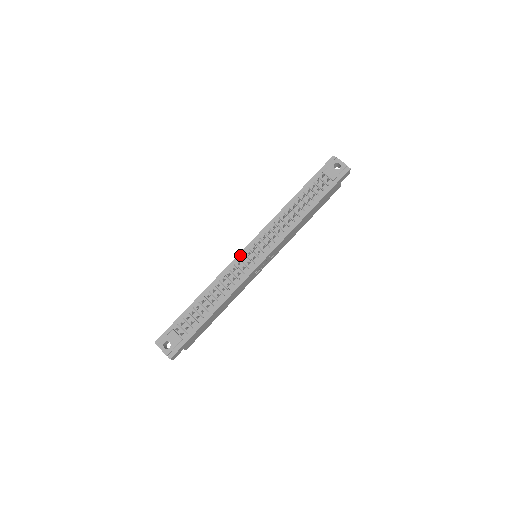
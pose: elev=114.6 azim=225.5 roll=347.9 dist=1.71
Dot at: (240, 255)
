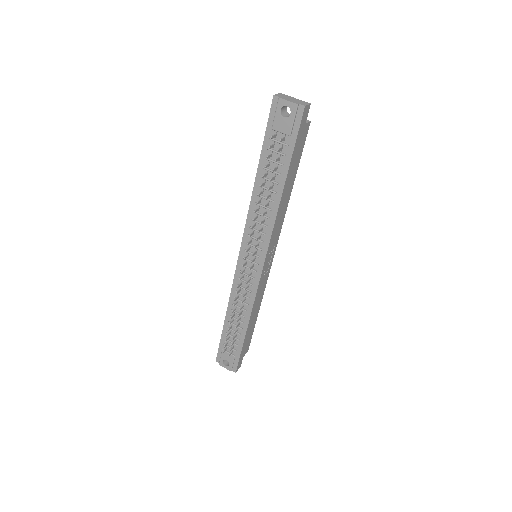
Dot at: (238, 266)
